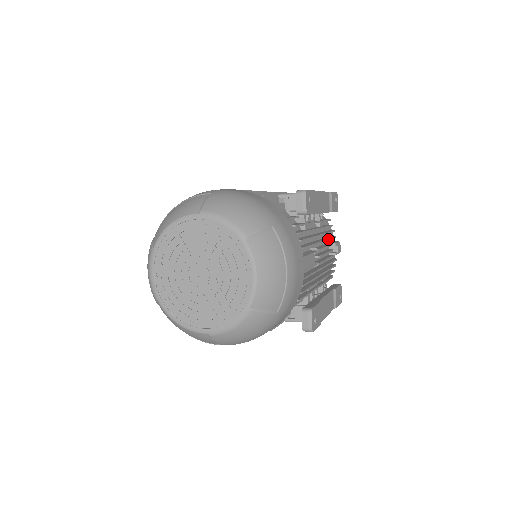
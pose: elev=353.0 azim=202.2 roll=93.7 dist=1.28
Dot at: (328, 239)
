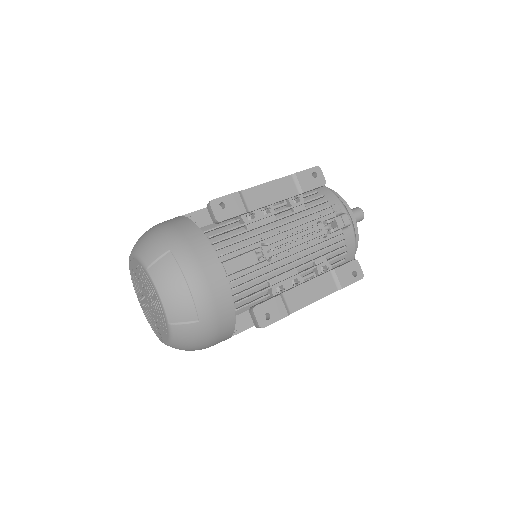
Dot at: (304, 222)
